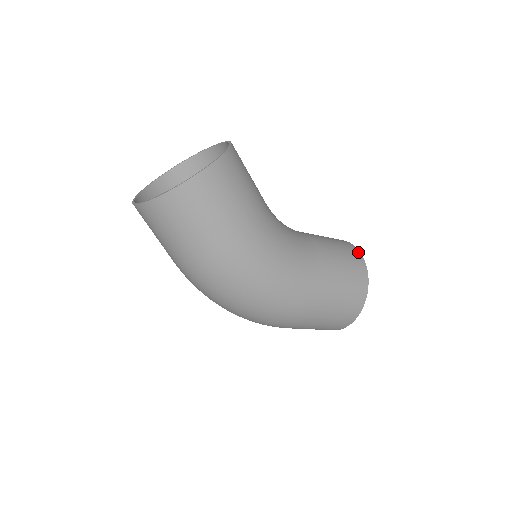
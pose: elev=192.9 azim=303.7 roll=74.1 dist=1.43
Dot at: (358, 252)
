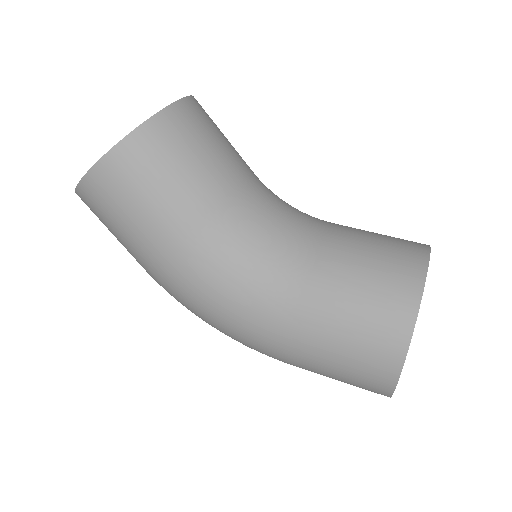
Dot at: (413, 303)
